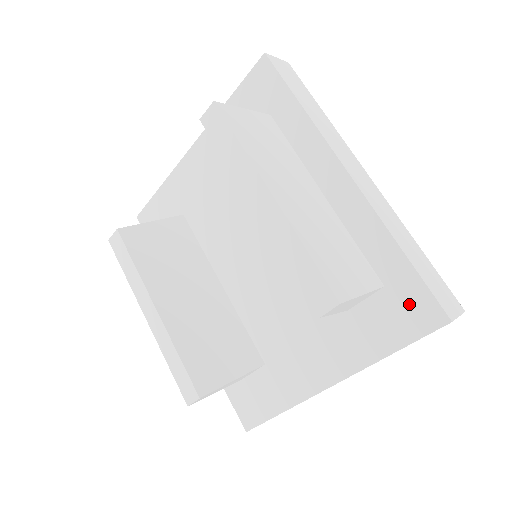
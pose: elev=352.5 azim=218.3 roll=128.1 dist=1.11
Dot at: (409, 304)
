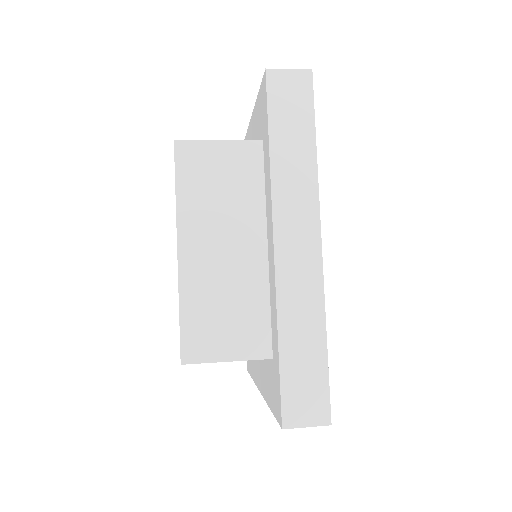
Dot at: (276, 388)
